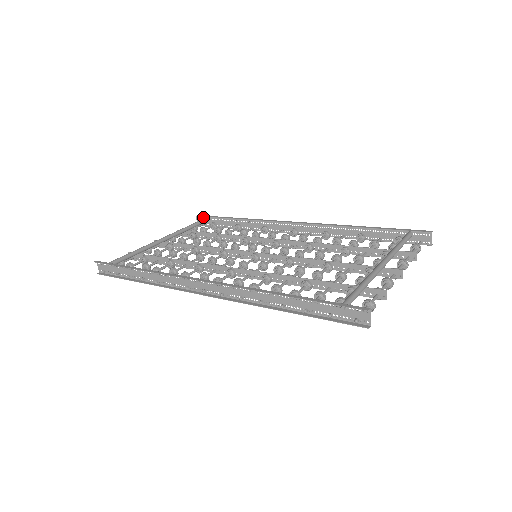
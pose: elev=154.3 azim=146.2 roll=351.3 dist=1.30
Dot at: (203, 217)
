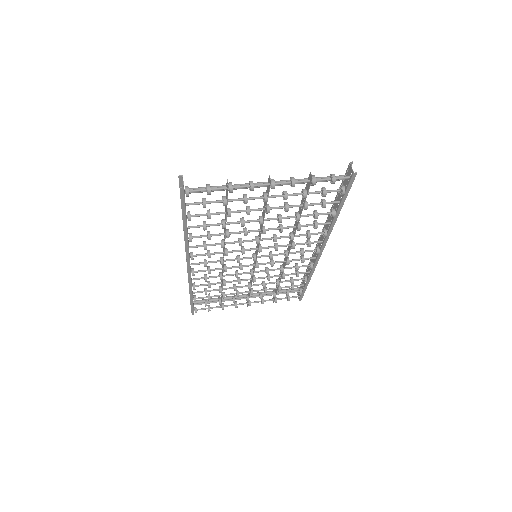
Dot at: occluded
